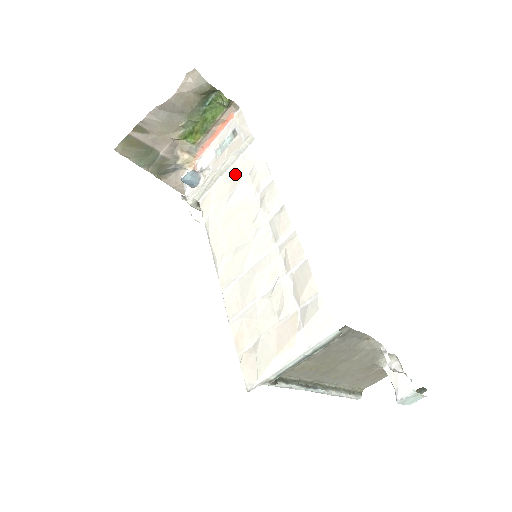
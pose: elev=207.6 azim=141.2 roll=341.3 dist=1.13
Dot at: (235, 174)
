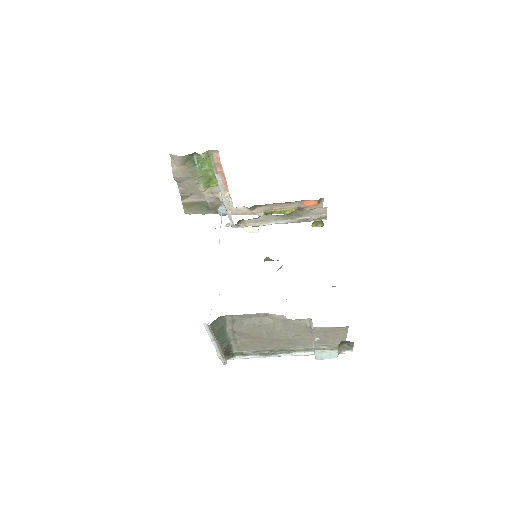
Dot at: occluded
